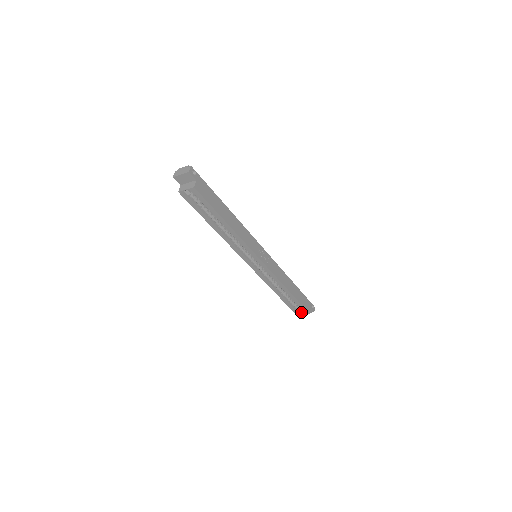
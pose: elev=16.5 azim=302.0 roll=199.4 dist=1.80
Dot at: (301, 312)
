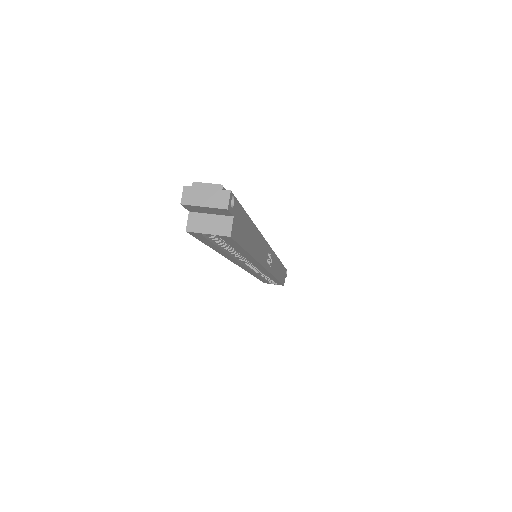
Dot at: (272, 282)
